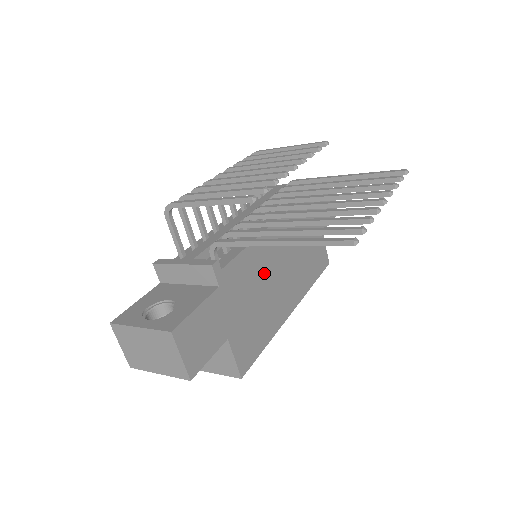
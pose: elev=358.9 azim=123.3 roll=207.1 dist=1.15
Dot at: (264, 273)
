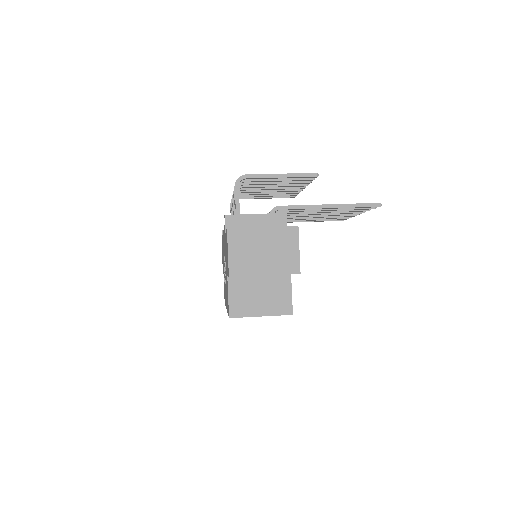
Dot at: occluded
